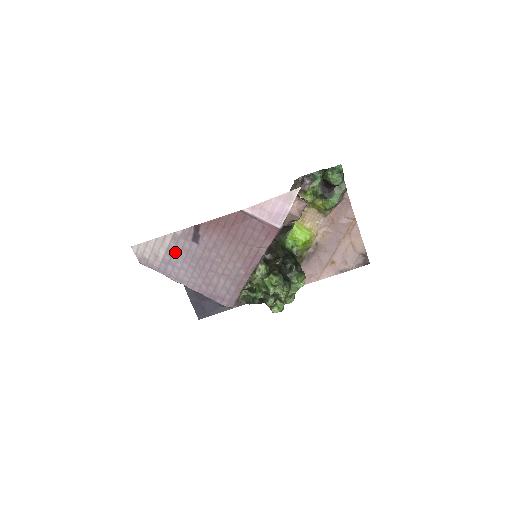
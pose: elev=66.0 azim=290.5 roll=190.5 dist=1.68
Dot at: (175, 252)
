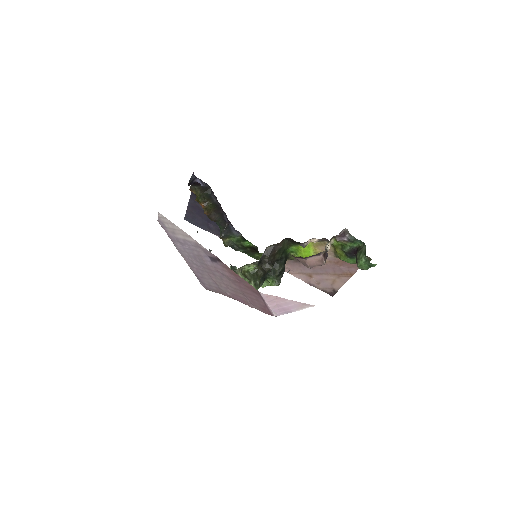
Dot at: (190, 246)
